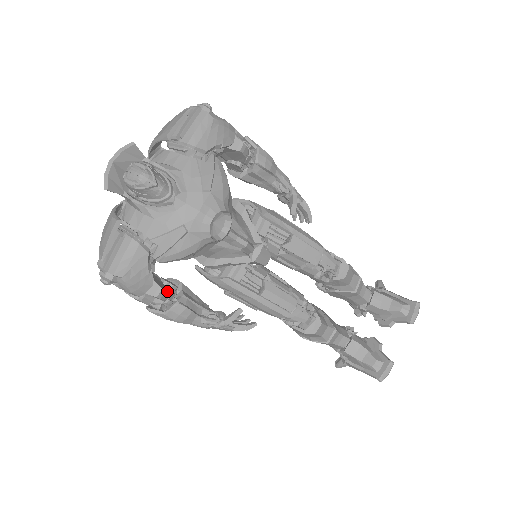
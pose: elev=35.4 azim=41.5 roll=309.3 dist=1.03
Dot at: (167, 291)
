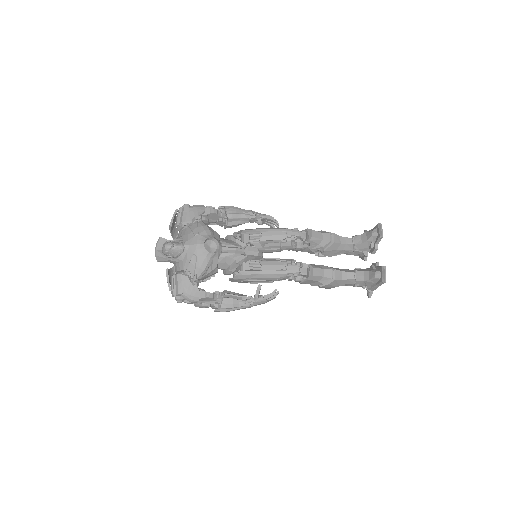
Dot at: (211, 293)
